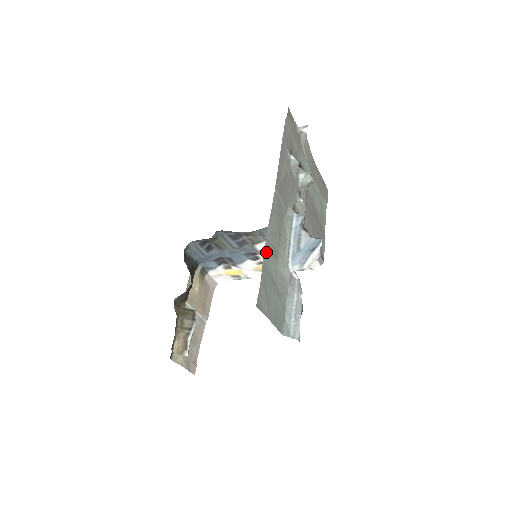
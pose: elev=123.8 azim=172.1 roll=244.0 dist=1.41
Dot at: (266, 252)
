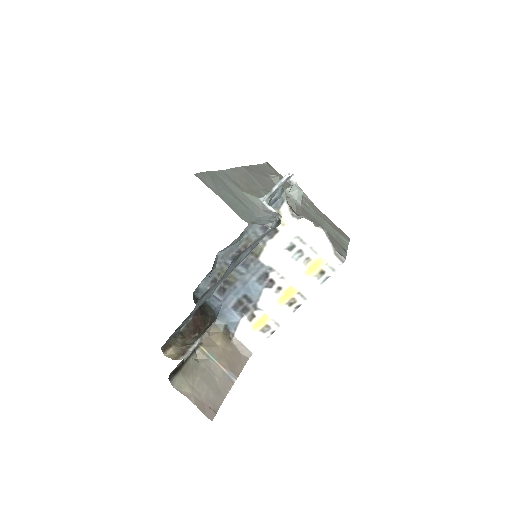
Dot at: (220, 173)
